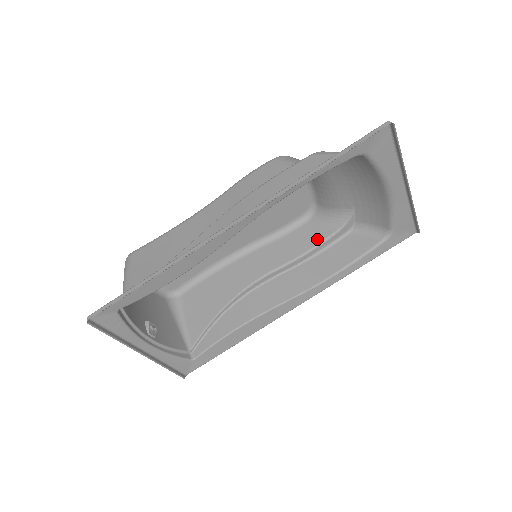
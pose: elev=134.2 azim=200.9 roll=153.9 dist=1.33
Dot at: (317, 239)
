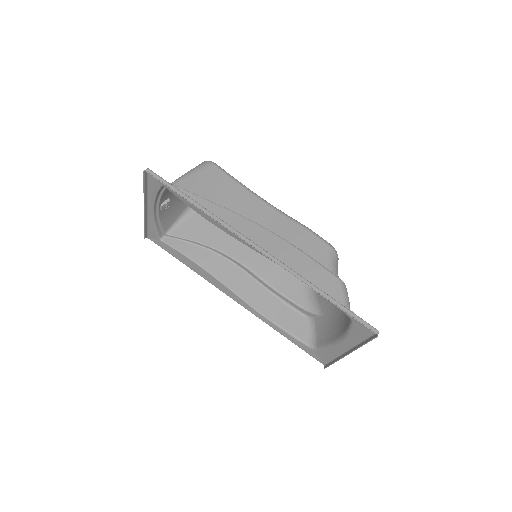
Dot at: (290, 294)
